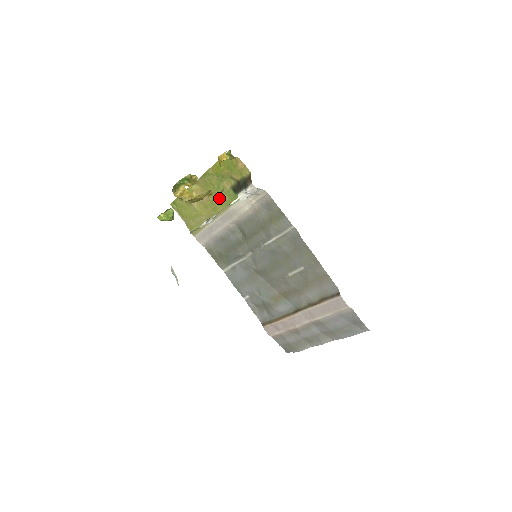
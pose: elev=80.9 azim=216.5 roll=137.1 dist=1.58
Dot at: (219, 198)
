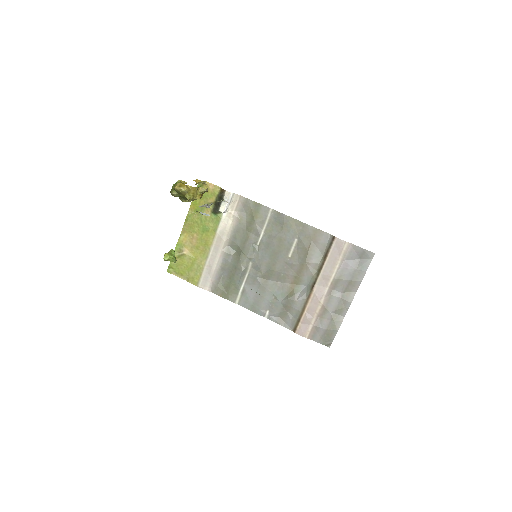
Dot at: (205, 230)
